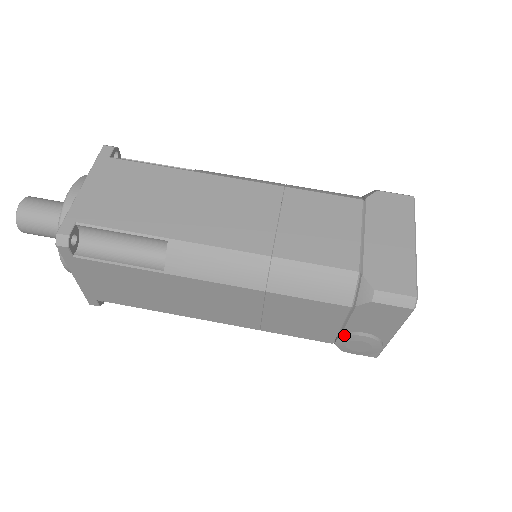
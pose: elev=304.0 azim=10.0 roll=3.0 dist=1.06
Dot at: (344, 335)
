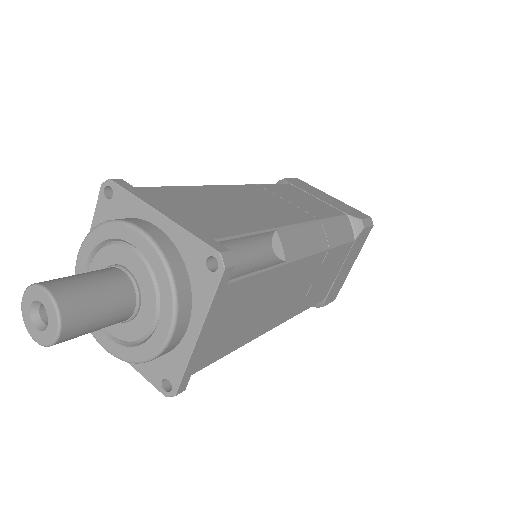
Dot at: occluded
